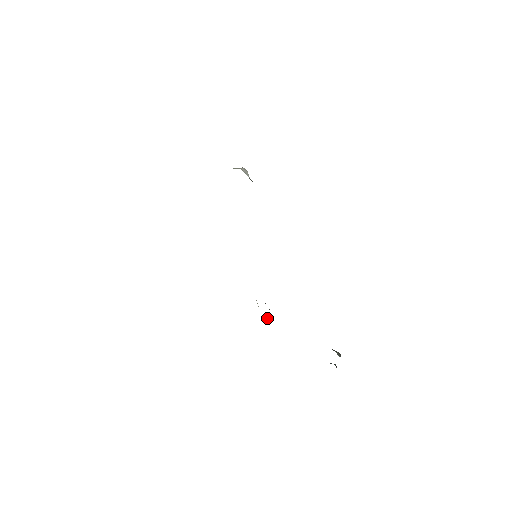
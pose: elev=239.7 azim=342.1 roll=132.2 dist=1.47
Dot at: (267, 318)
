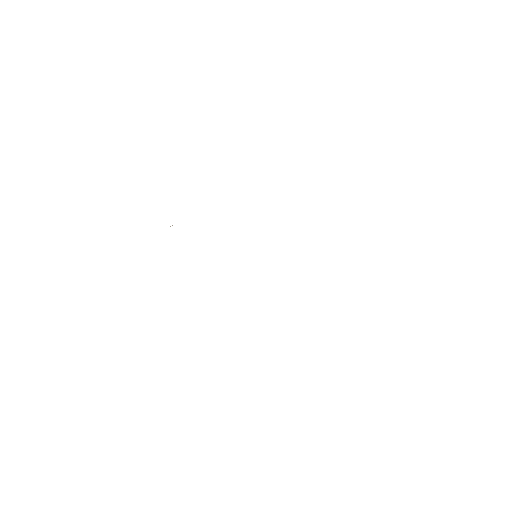
Dot at: occluded
